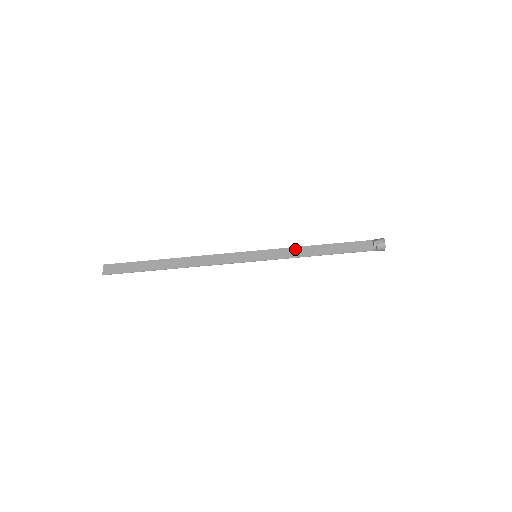
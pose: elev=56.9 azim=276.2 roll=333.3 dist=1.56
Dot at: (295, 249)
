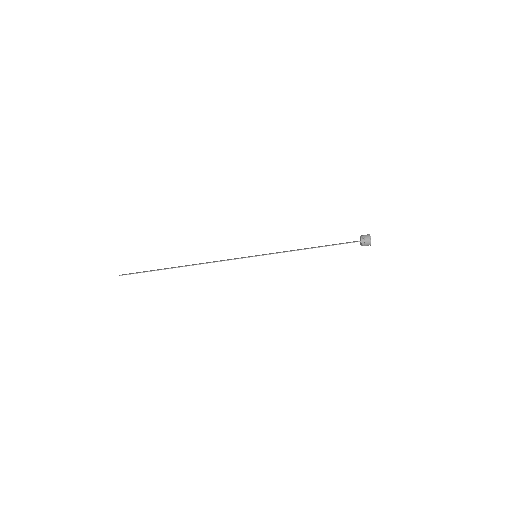
Dot at: (291, 250)
